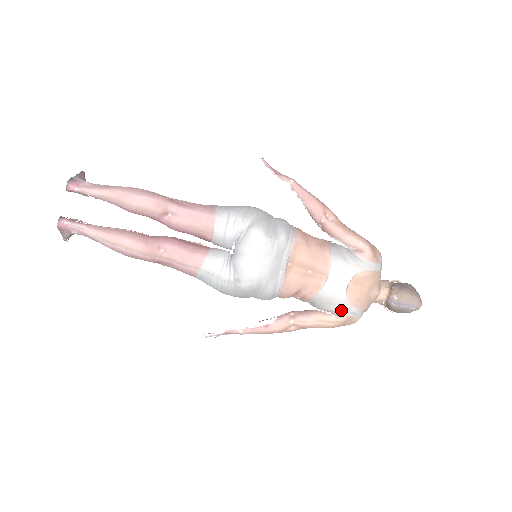
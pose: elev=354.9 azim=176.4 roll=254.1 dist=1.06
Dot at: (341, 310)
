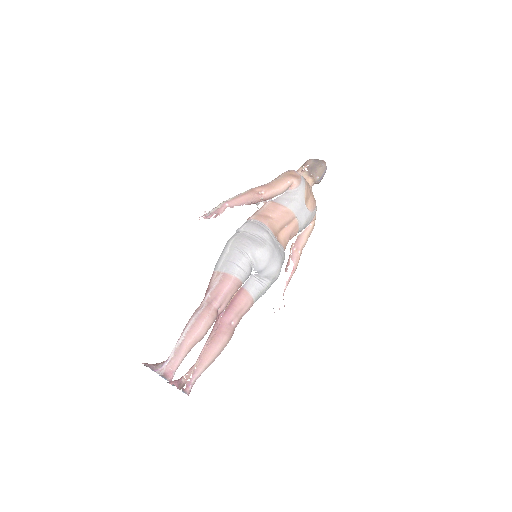
Dot at: (312, 218)
